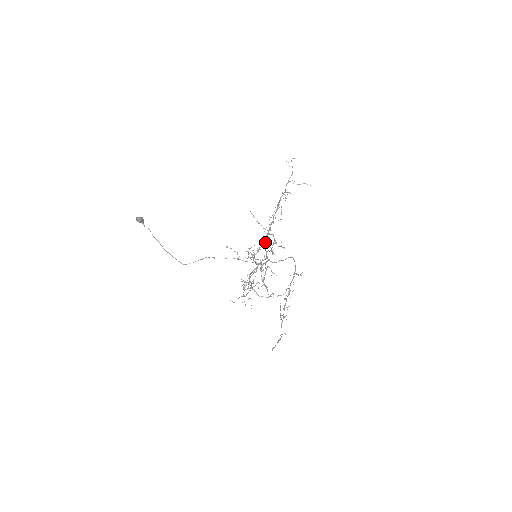
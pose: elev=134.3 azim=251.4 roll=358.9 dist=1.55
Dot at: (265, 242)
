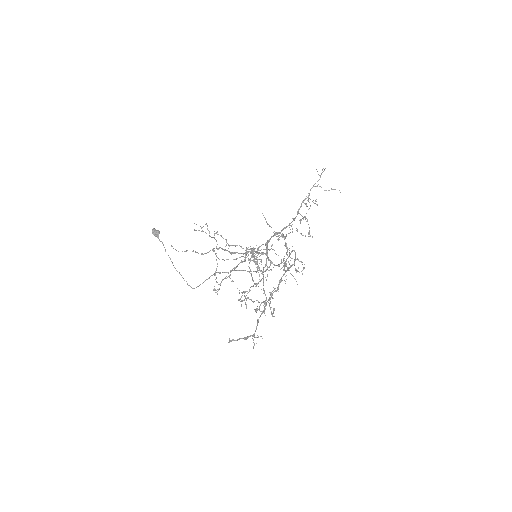
Dot at: (269, 240)
